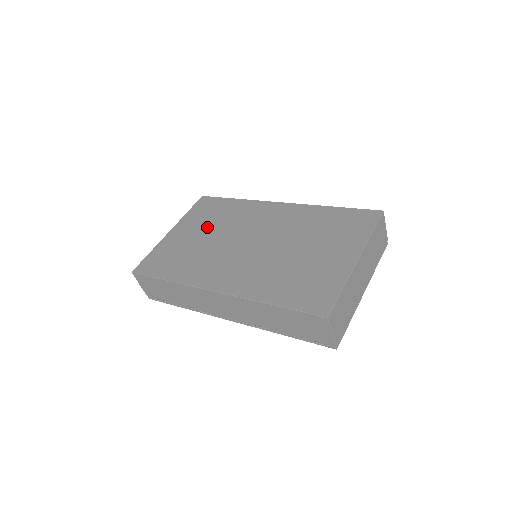
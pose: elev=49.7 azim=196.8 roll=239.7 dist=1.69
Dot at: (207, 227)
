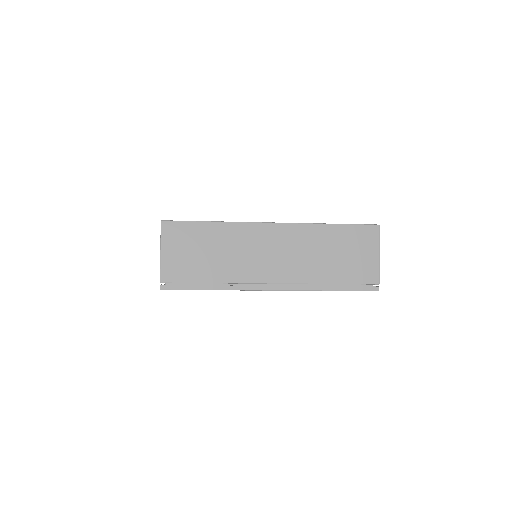
Dot at: occluded
